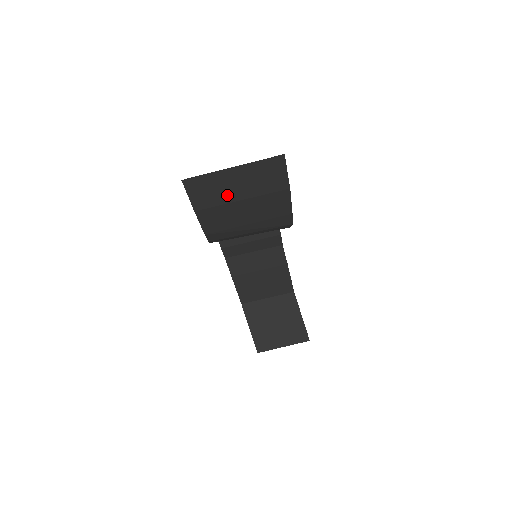
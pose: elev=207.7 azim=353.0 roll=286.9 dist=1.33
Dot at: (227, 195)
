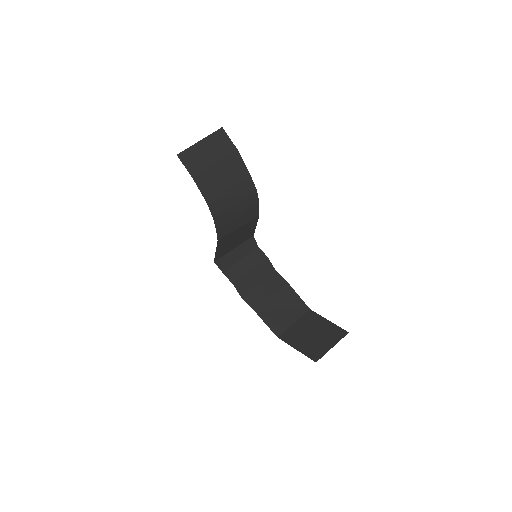
Dot at: (206, 161)
